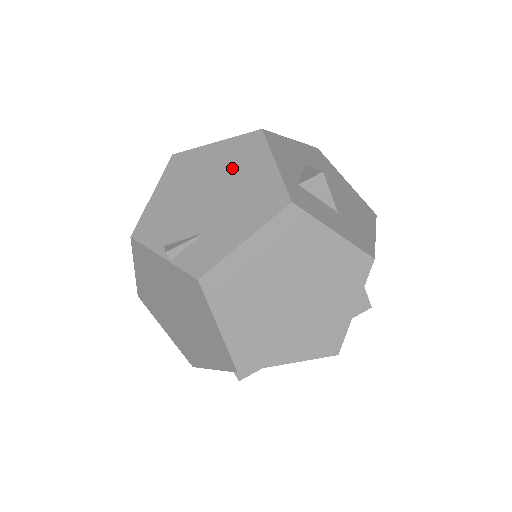
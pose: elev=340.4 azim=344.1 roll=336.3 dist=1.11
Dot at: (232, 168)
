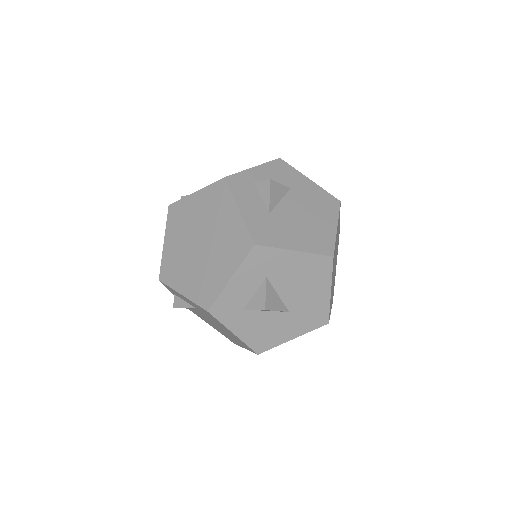
Dot at: occluded
